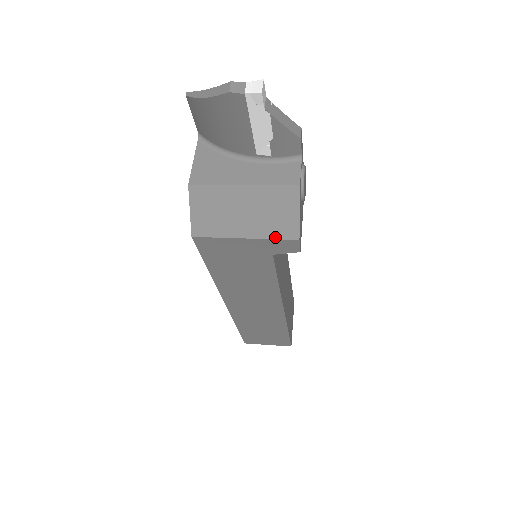
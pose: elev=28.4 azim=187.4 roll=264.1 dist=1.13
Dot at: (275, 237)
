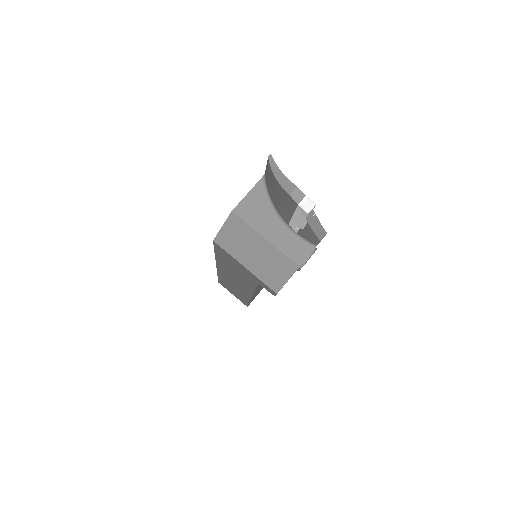
Dot at: (264, 281)
